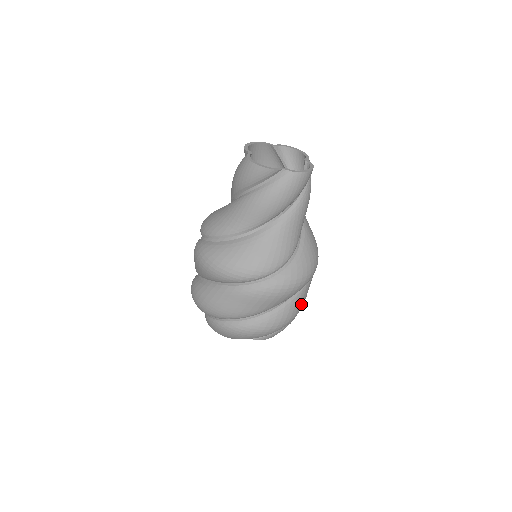
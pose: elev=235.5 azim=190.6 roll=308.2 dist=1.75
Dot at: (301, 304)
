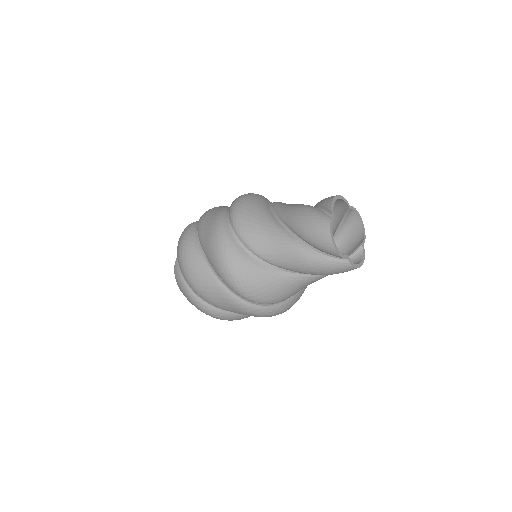
Dot at: occluded
